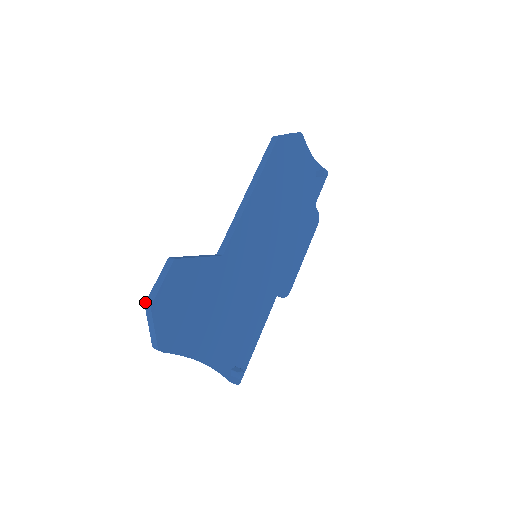
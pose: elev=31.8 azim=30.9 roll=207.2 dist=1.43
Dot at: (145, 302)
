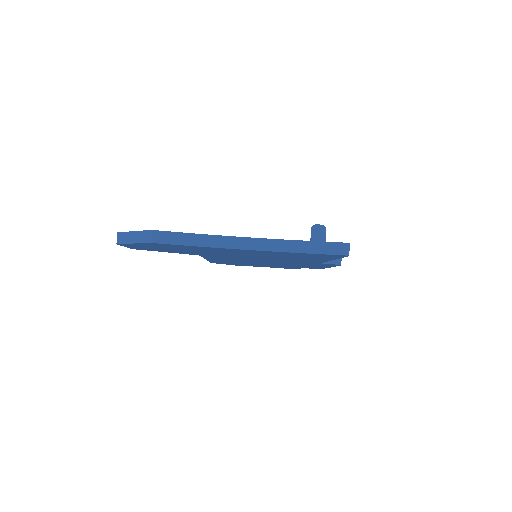
Dot at: occluded
